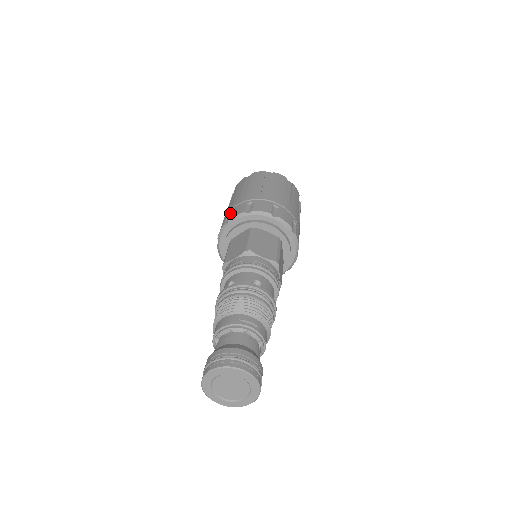
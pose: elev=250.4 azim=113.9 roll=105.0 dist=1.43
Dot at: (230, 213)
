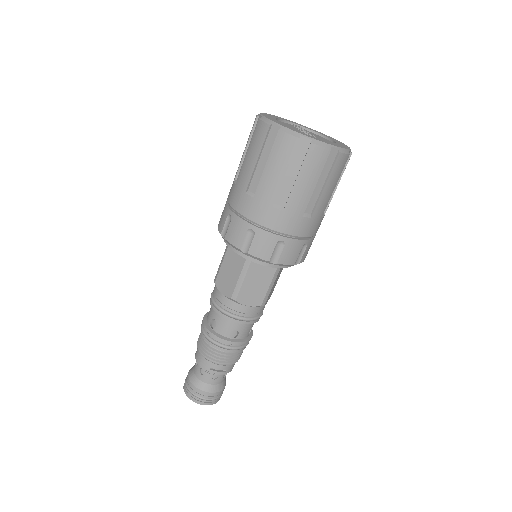
Dot at: (230, 218)
